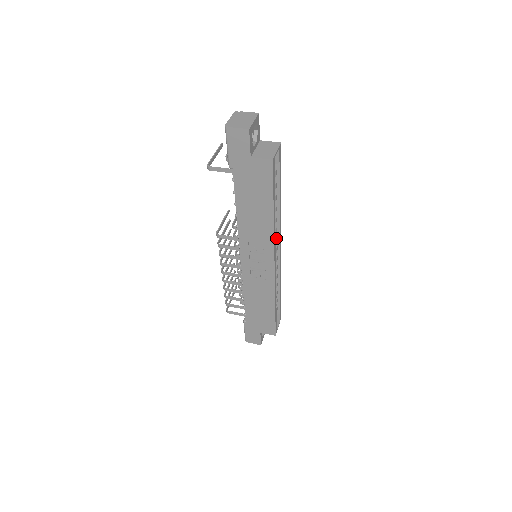
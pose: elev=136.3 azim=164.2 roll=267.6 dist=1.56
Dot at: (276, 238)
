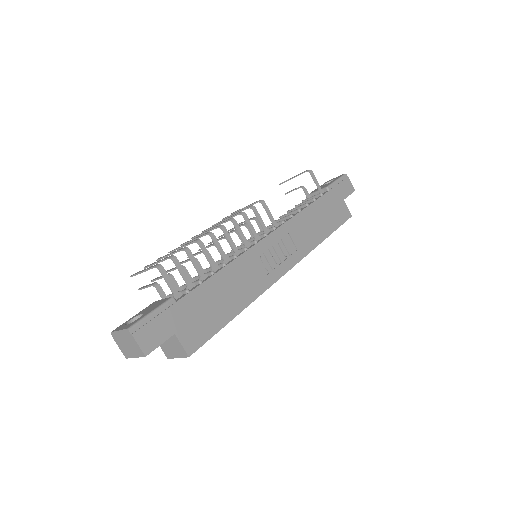
Dot at: occluded
